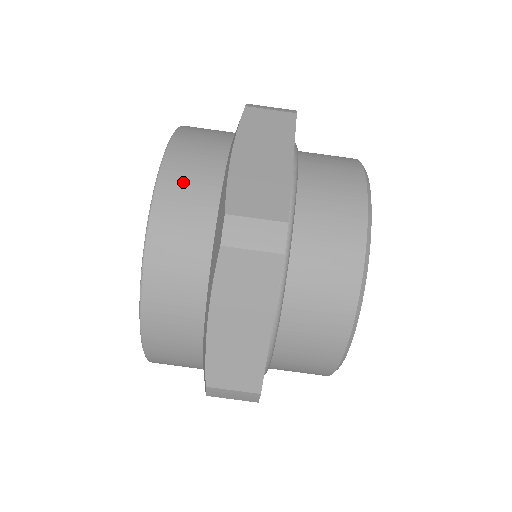
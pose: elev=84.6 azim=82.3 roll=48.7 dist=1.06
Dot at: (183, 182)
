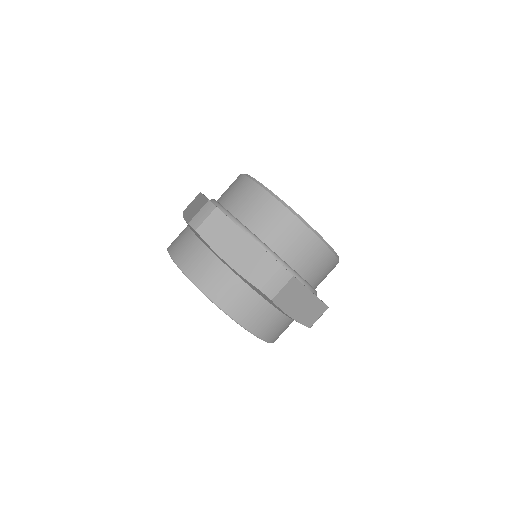
Dot at: (223, 292)
